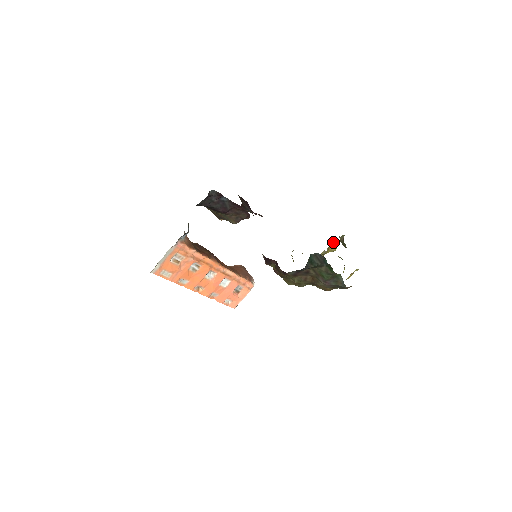
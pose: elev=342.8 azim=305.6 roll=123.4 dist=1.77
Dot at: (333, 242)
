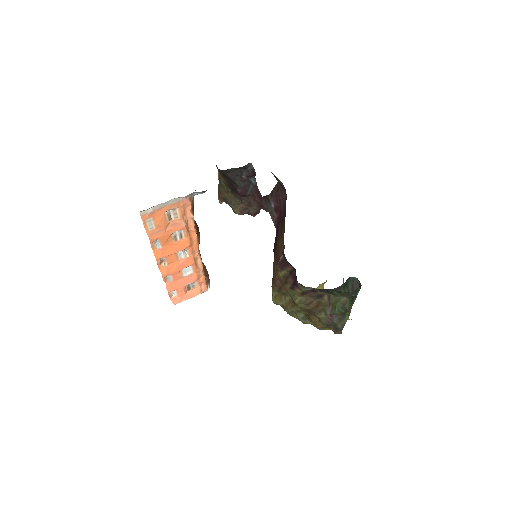
Dot at: (325, 282)
